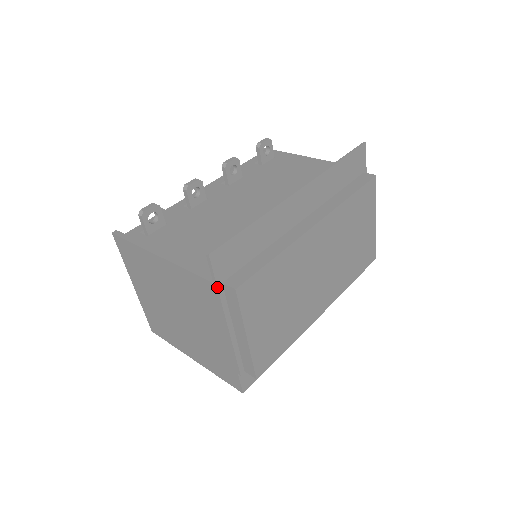
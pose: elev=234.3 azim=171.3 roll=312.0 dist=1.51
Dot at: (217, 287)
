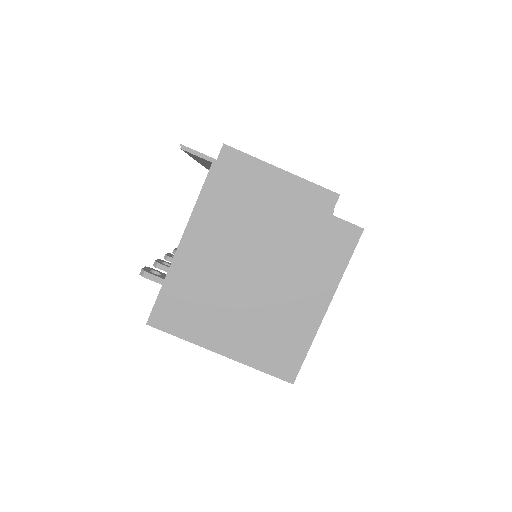
Dot at: (216, 160)
